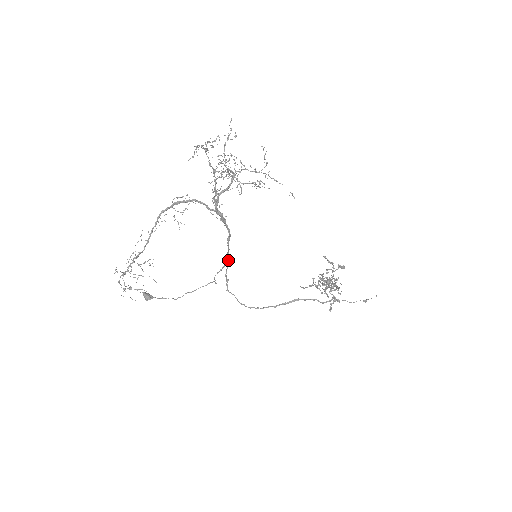
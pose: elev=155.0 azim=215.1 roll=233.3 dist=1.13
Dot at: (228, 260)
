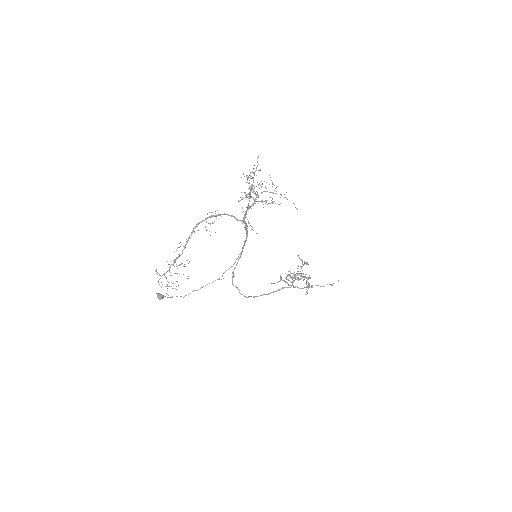
Dot at: (238, 259)
